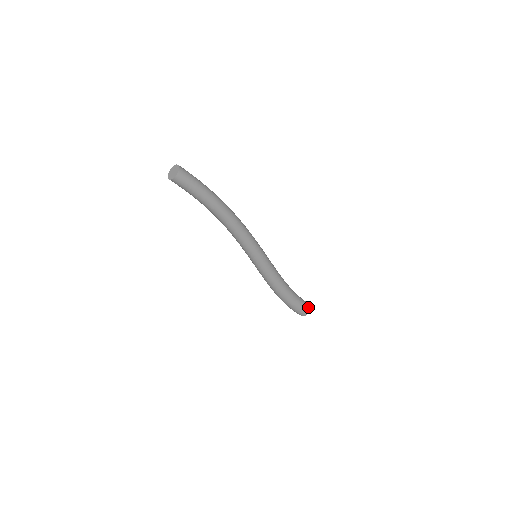
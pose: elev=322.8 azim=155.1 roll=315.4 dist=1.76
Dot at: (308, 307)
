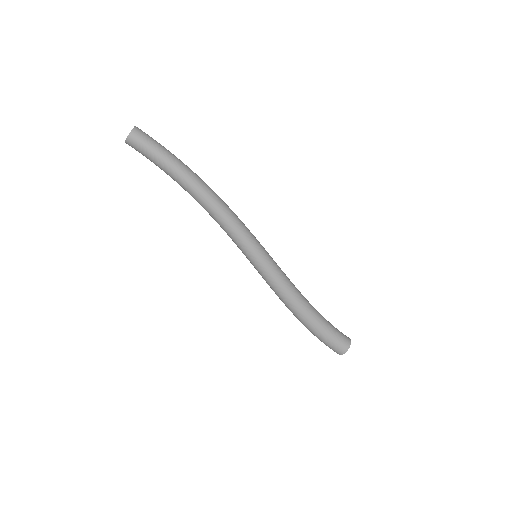
Dot at: (346, 343)
